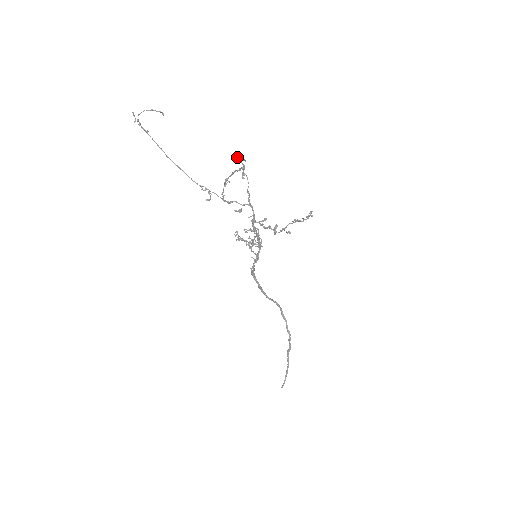
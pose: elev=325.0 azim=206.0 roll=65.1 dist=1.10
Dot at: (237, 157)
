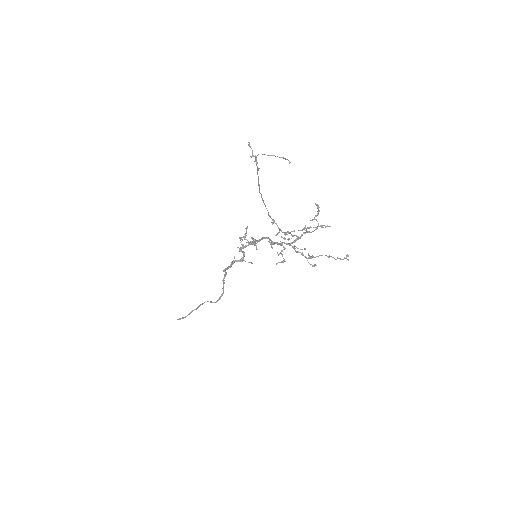
Dot at: (318, 205)
